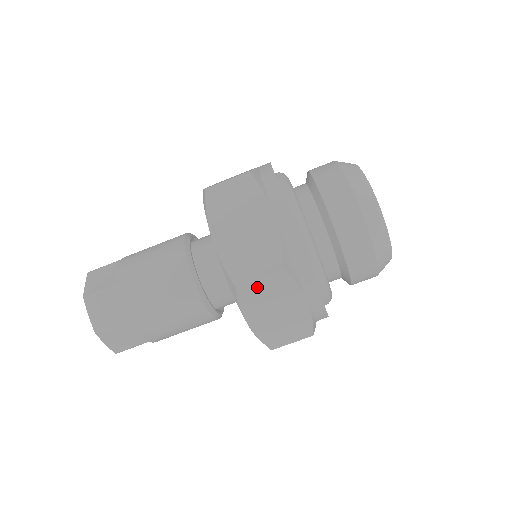
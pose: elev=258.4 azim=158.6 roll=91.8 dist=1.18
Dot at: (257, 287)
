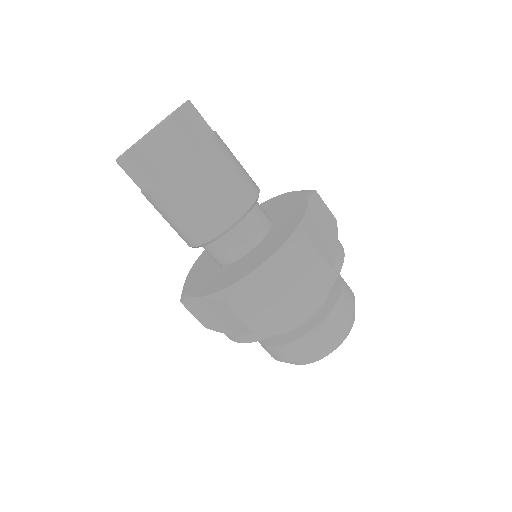
Dot at: (309, 255)
